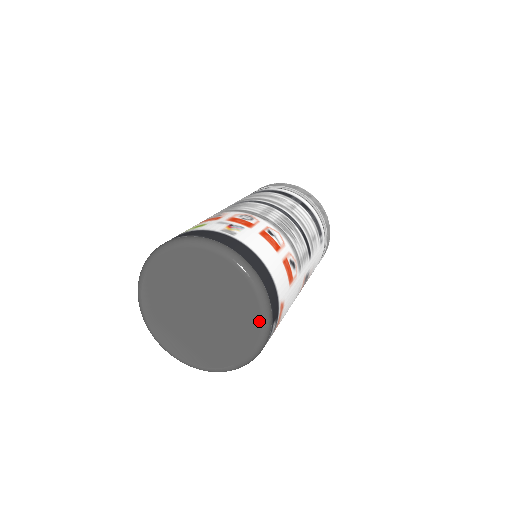
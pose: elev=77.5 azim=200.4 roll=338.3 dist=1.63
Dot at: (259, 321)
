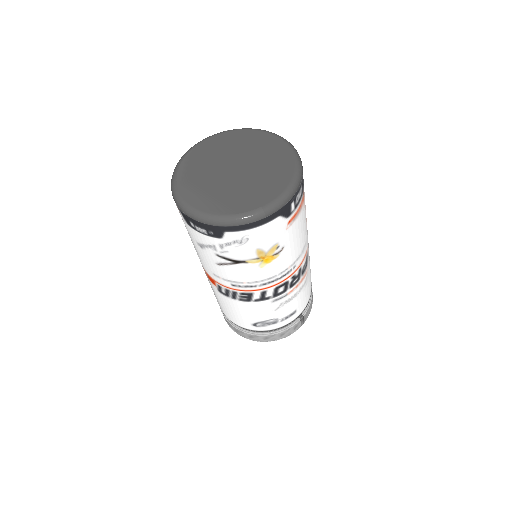
Dot at: (293, 168)
